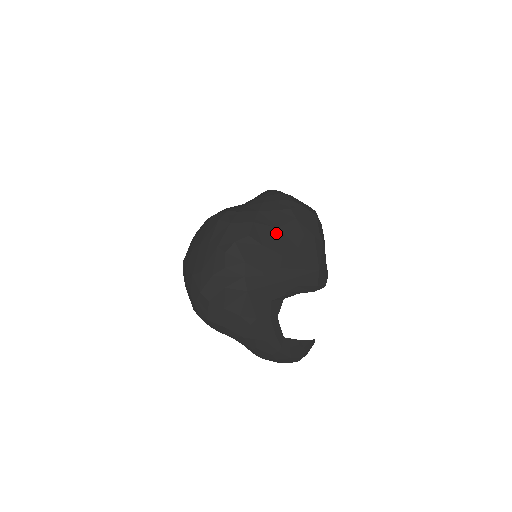
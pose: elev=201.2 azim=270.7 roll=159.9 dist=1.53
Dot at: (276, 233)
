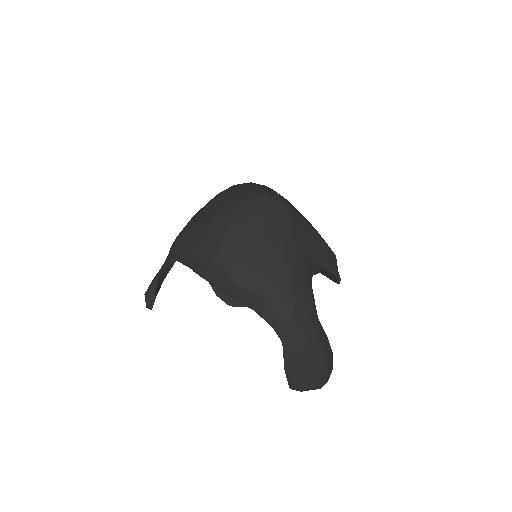
Dot at: occluded
